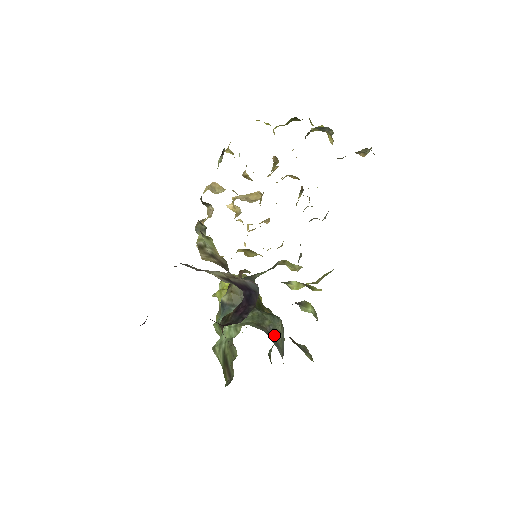
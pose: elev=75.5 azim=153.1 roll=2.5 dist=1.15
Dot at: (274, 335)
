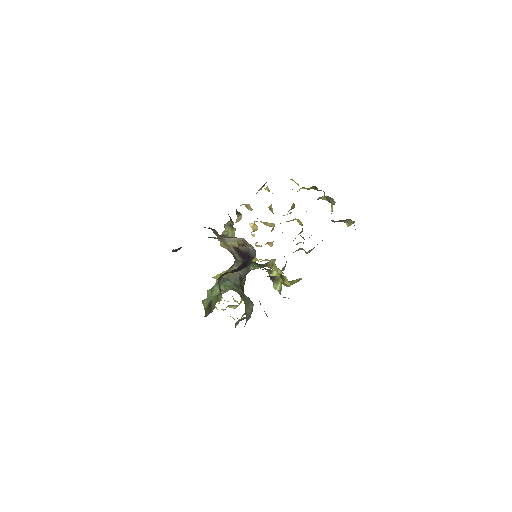
Dot at: (246, 307)
